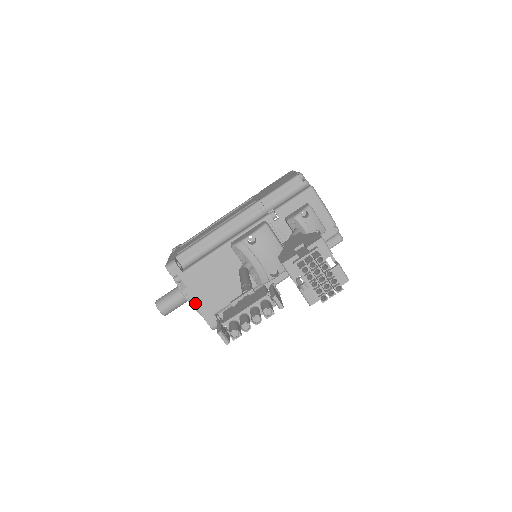
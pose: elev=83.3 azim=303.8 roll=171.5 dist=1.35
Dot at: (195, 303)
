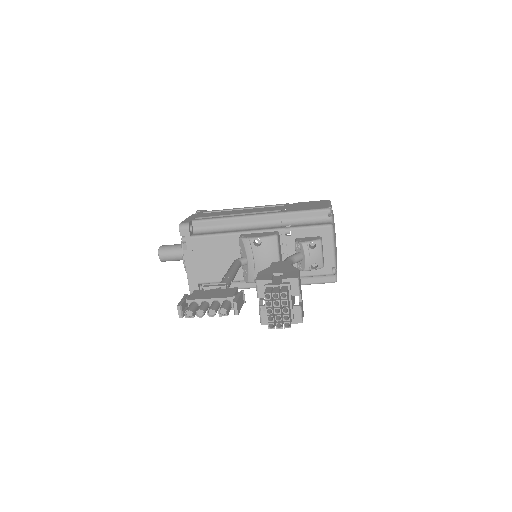
Dot at: (188, 266)
